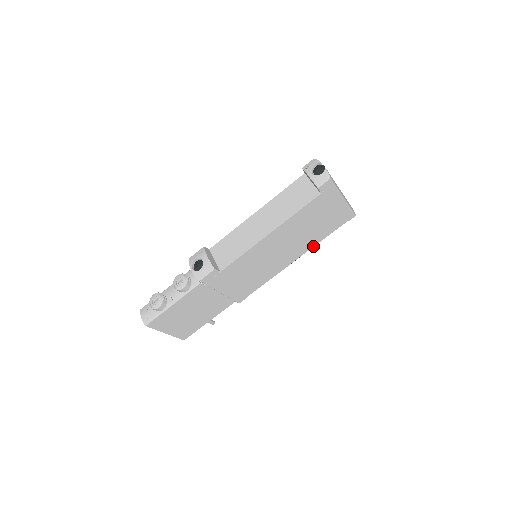
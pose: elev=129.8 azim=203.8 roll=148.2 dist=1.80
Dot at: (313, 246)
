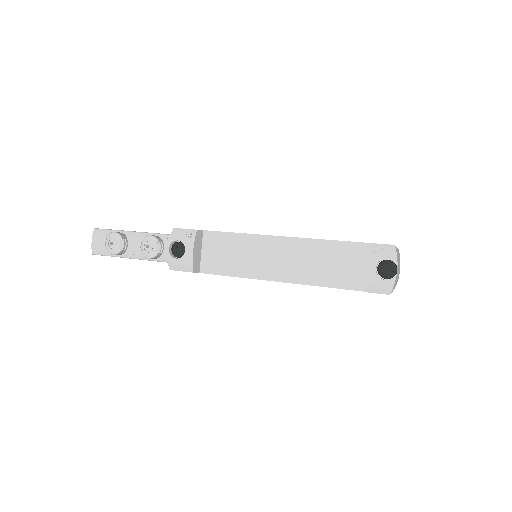
Dot at: occluded
